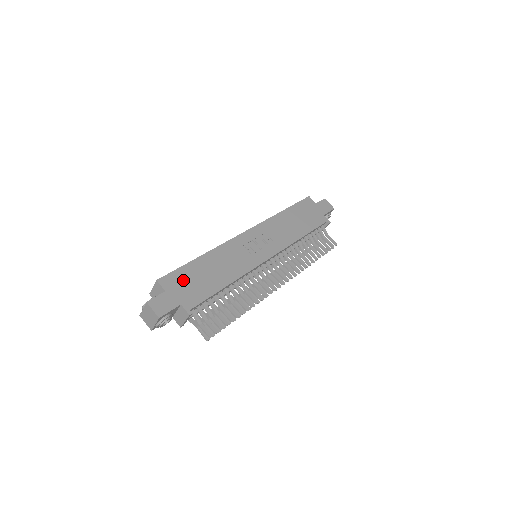
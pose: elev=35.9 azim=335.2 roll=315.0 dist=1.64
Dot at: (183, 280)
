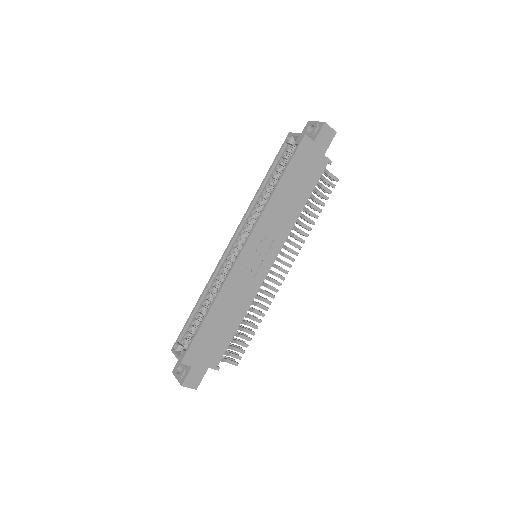
Dot at: (202, 347)
